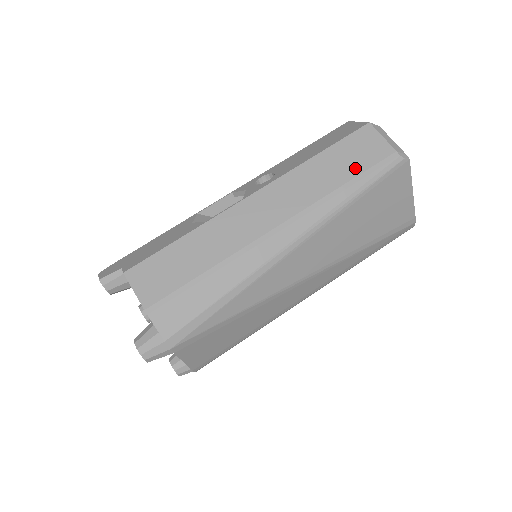
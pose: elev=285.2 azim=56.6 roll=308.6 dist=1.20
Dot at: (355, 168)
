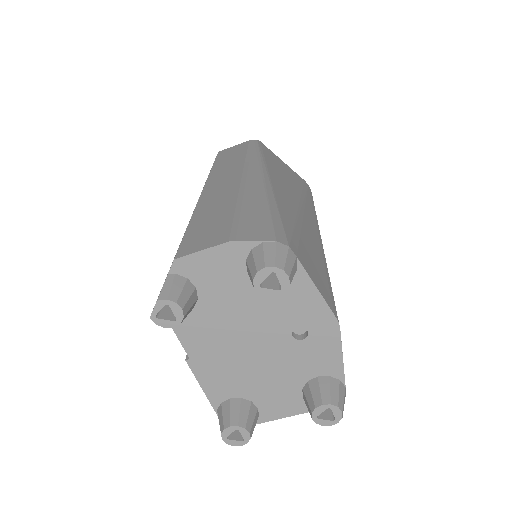
Dot at: (241, 152)
